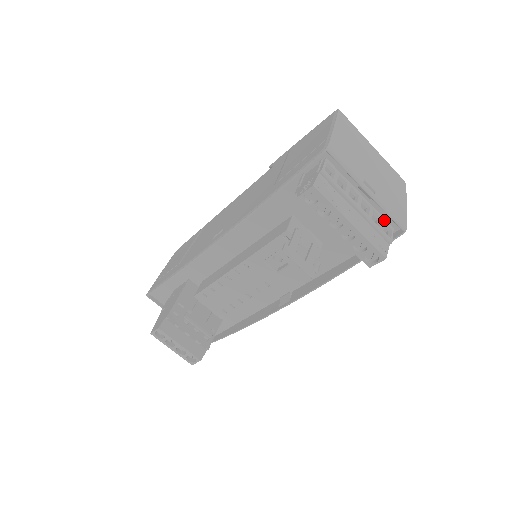
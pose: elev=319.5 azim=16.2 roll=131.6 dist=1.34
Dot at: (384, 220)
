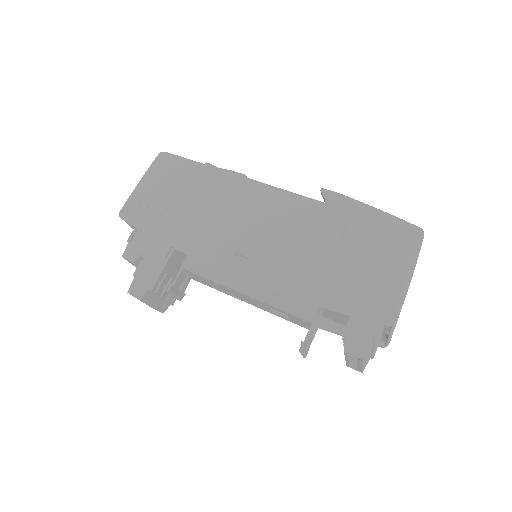
Dot at: occluded
